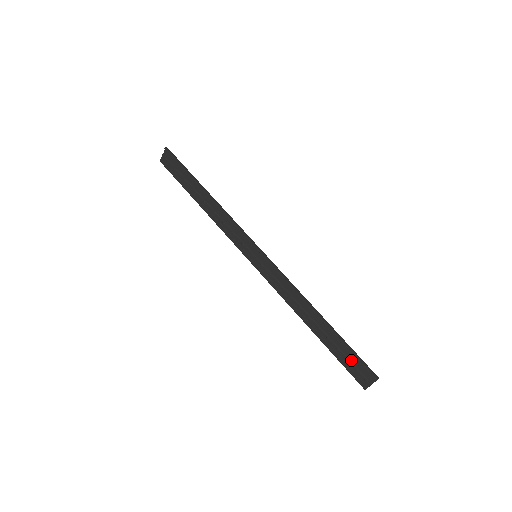
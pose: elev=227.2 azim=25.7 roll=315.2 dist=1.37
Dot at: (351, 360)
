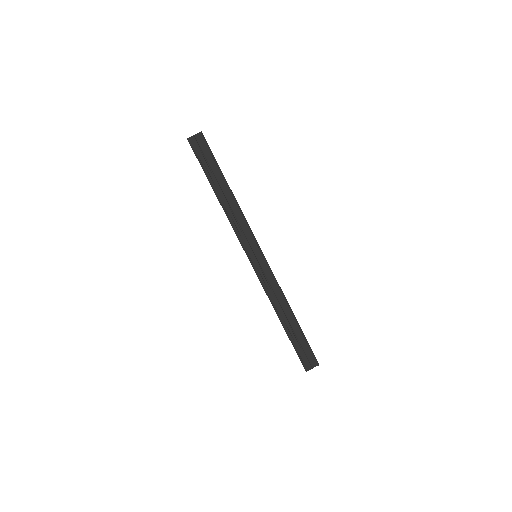
Dot at: (304, 350)
